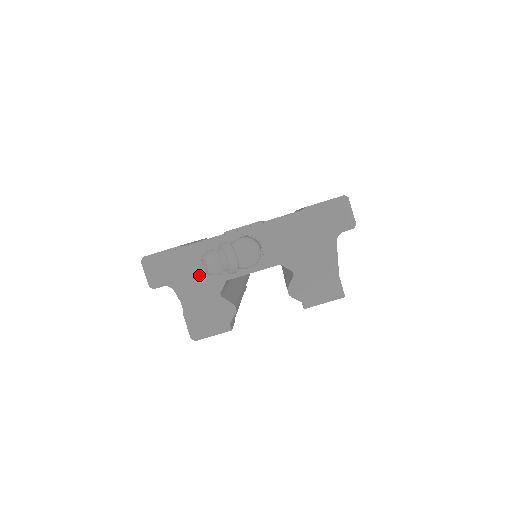
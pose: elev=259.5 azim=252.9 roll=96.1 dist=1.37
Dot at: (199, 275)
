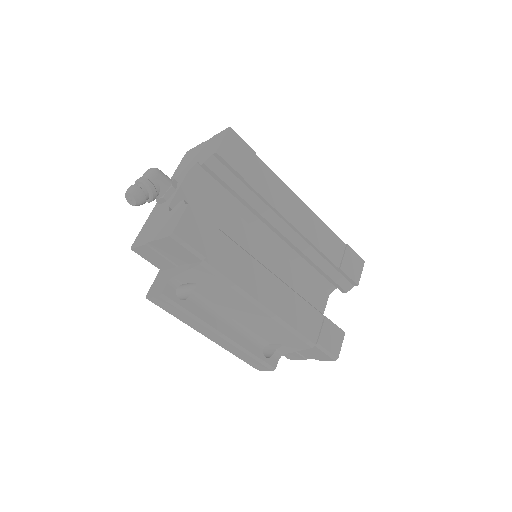
Dot at: (153, 226)
